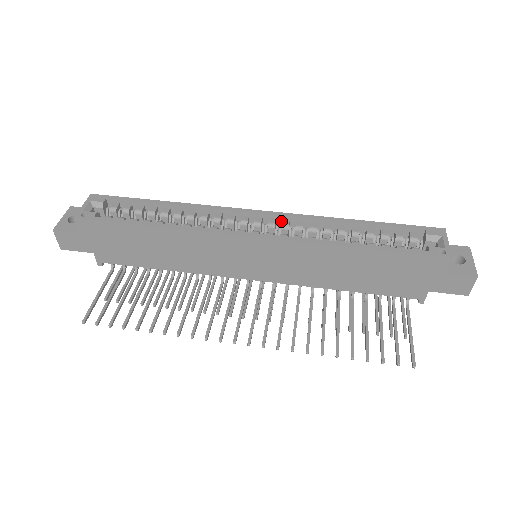
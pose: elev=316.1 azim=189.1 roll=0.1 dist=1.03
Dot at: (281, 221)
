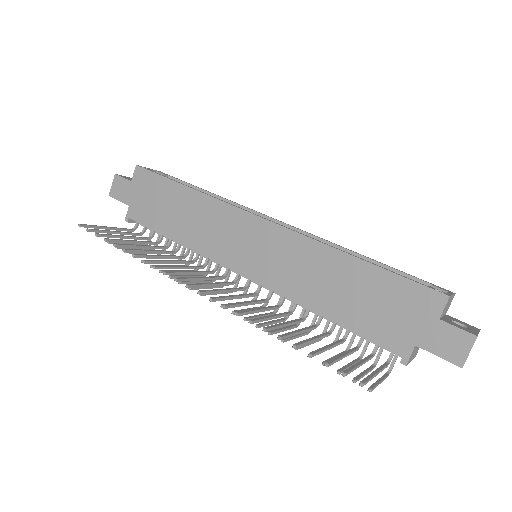
Dot at: occluded
